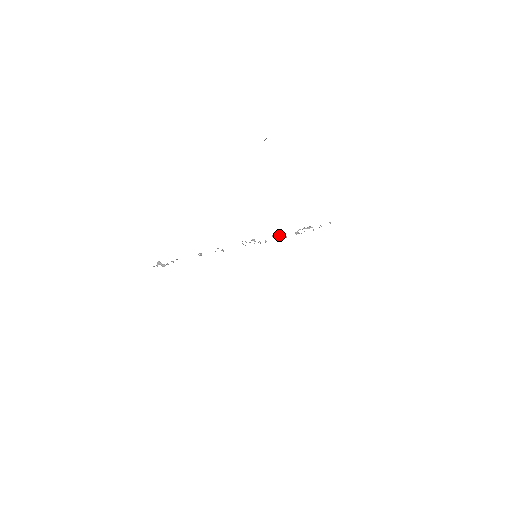
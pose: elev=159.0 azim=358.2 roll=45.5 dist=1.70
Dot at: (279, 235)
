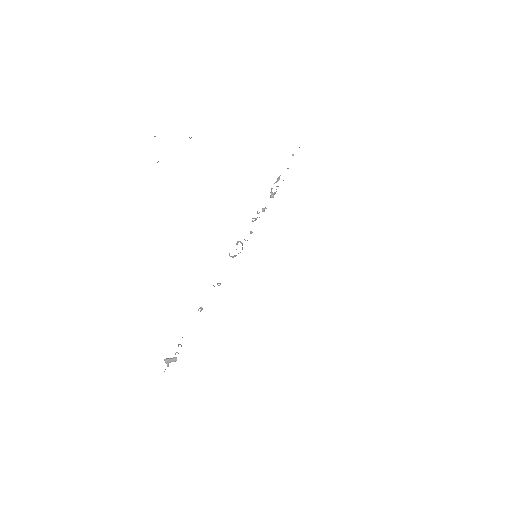
Dot at: occluded
